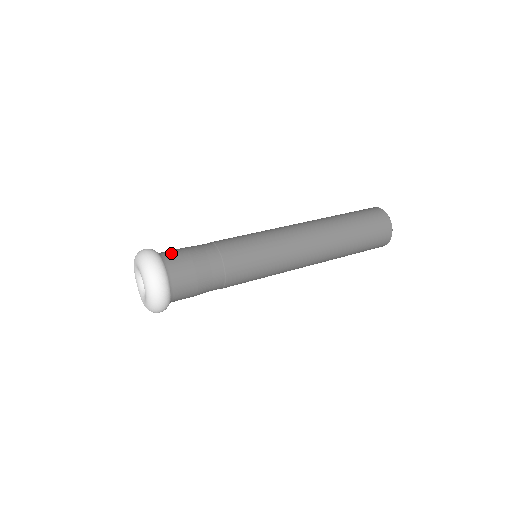
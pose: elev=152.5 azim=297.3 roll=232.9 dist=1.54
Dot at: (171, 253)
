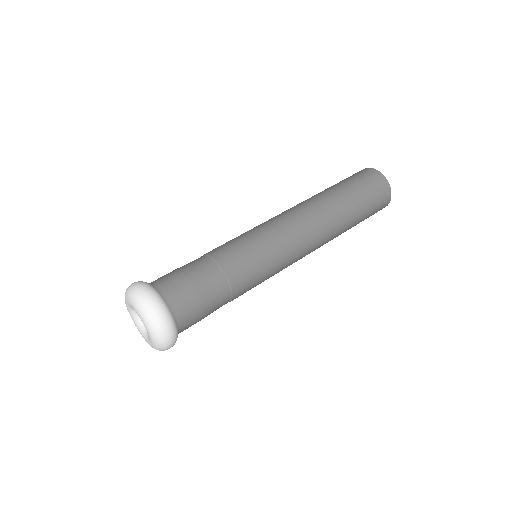
Dot at: (160, 278)
